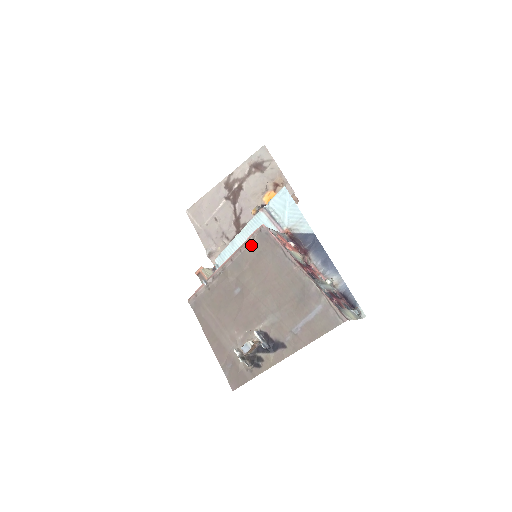
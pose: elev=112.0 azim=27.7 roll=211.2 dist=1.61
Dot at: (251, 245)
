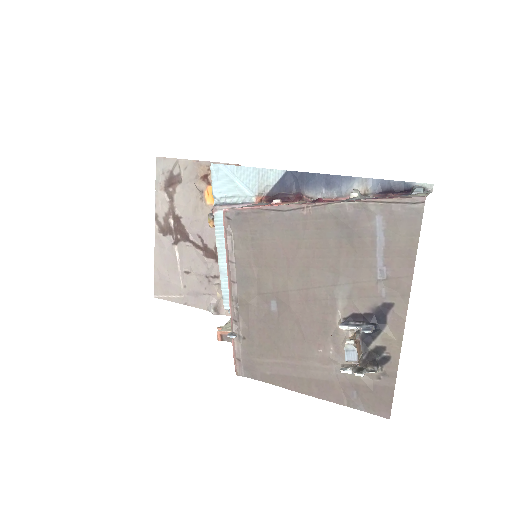
Dot at: (235, 244)
